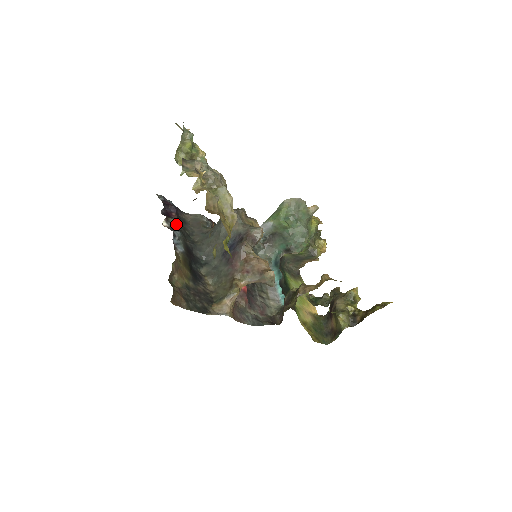
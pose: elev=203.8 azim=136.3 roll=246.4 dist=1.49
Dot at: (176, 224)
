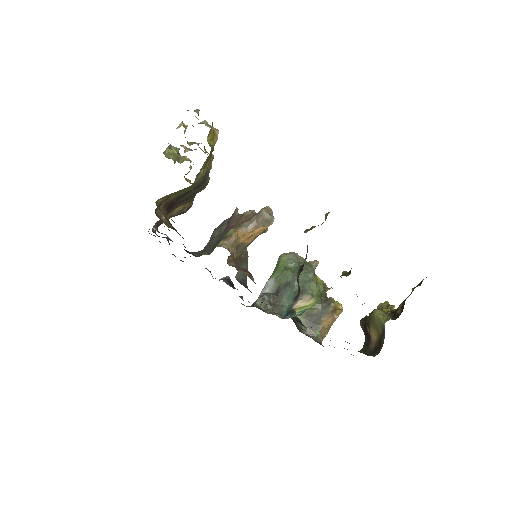
Dot at: occluded
